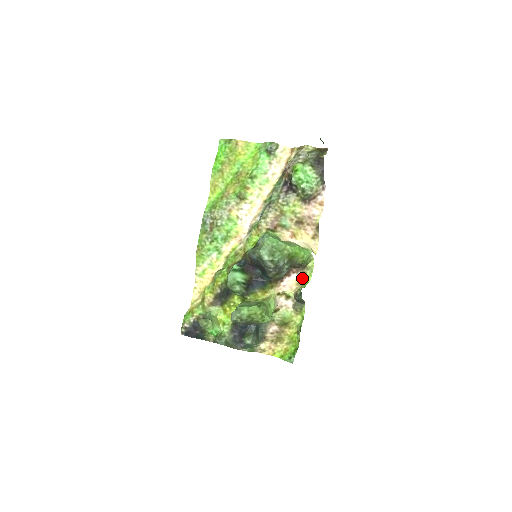
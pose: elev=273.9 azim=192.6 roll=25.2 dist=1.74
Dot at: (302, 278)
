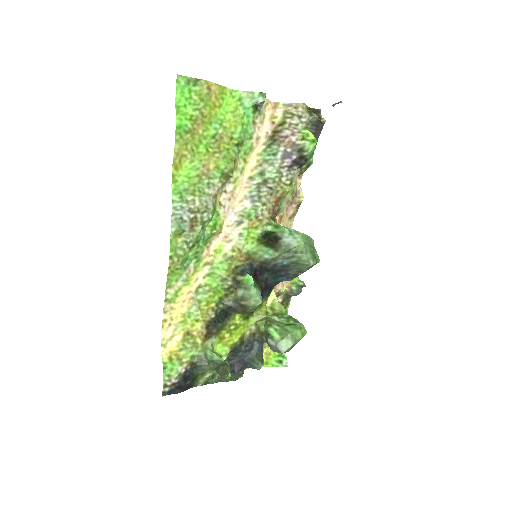
Dot at: occluded
